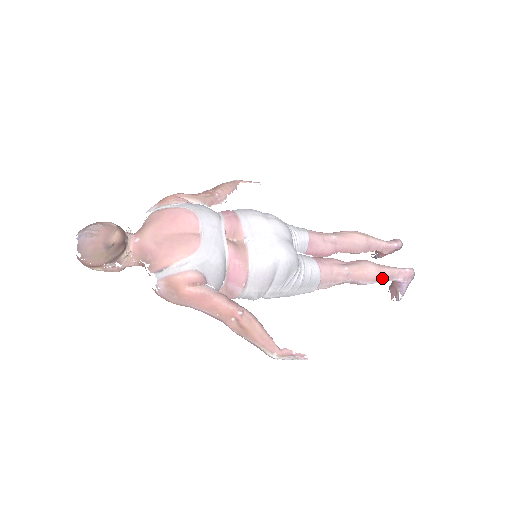
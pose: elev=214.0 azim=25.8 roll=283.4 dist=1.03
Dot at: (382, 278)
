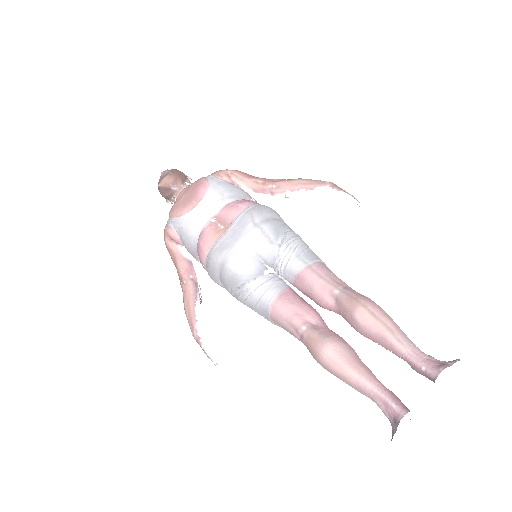
Dot at: (341, 377)
